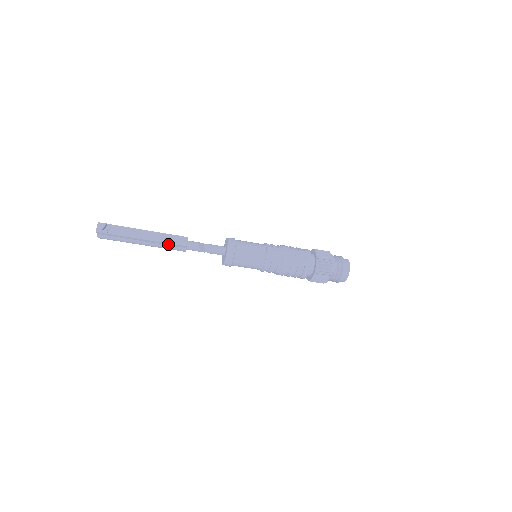
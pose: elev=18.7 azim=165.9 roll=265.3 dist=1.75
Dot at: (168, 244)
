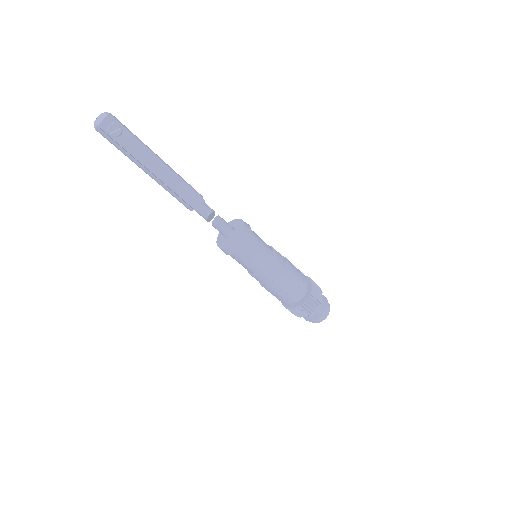
Dot at: (178, 195)
